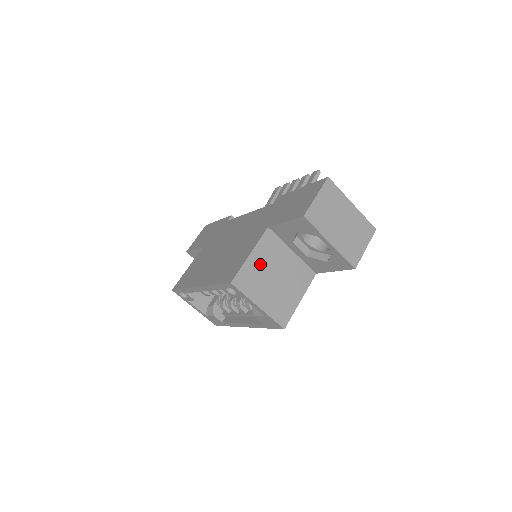
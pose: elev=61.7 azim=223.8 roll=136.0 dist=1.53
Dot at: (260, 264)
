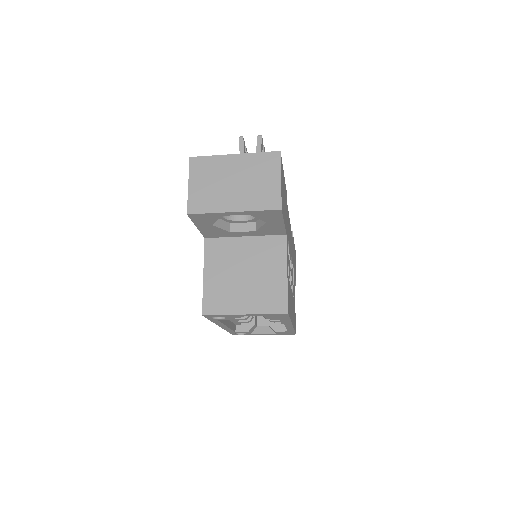
Dot at: (219, 276)
